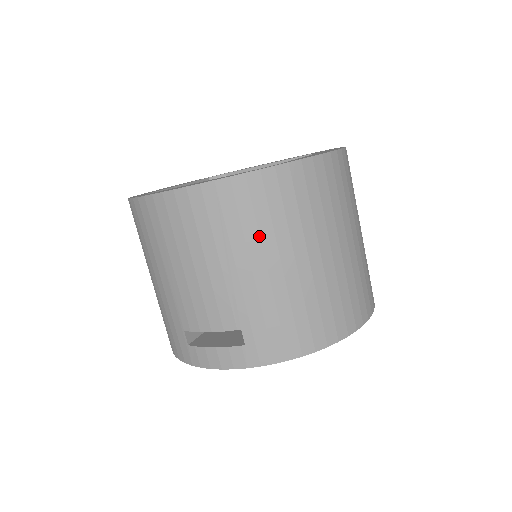
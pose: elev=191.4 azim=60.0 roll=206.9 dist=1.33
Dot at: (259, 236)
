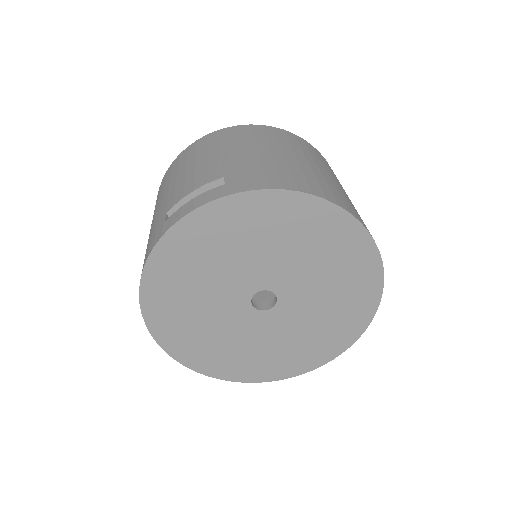
Dot at: (254, 141)
